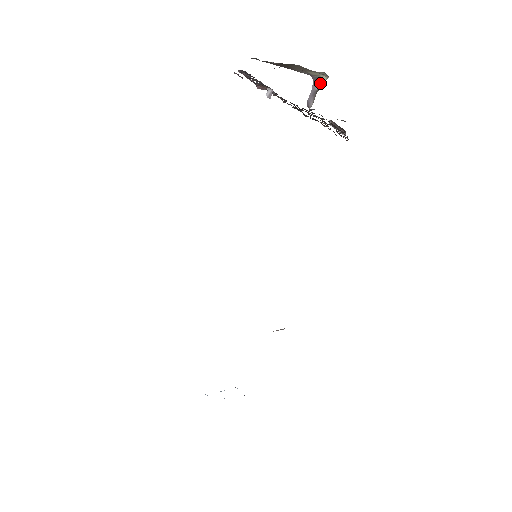
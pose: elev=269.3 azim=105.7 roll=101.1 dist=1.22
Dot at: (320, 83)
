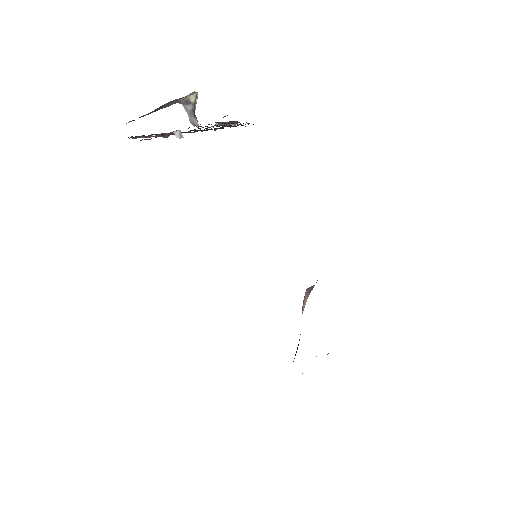
Dot at: (191, 103)
